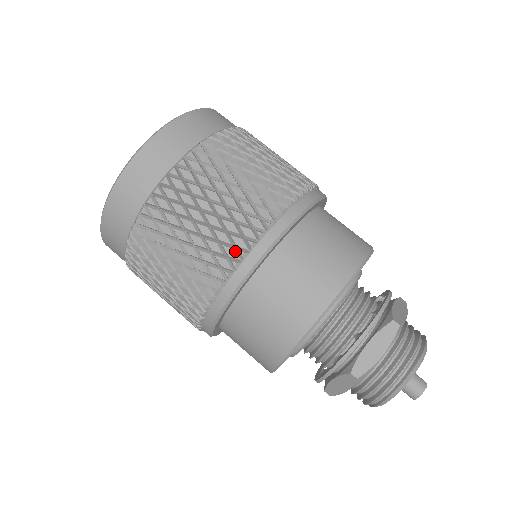
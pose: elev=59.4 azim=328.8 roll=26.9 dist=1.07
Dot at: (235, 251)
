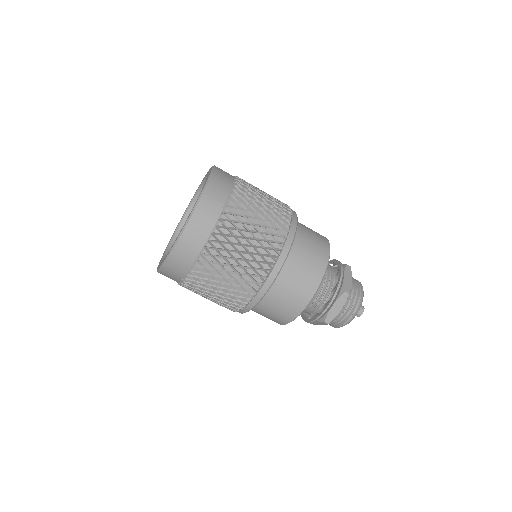
Dot at: (285, 226)
